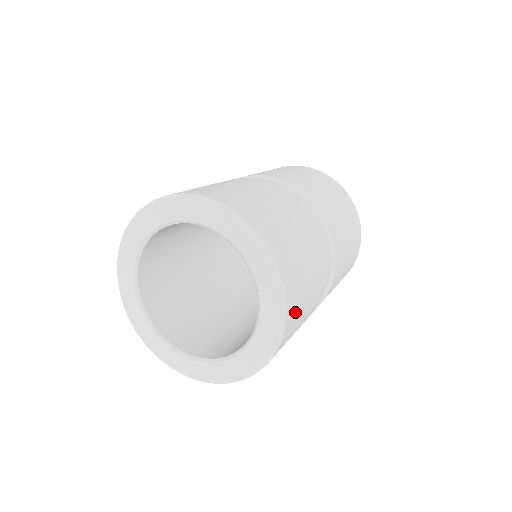
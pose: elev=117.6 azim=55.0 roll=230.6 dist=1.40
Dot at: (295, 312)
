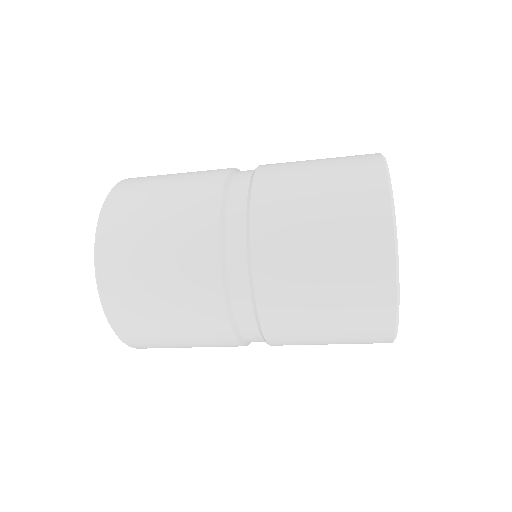
Dot at: (147, 343)
